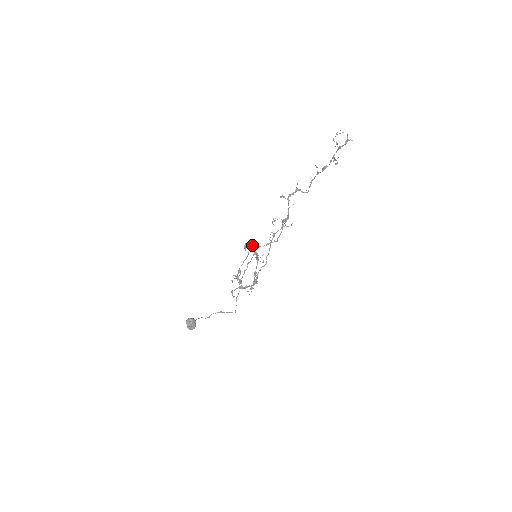
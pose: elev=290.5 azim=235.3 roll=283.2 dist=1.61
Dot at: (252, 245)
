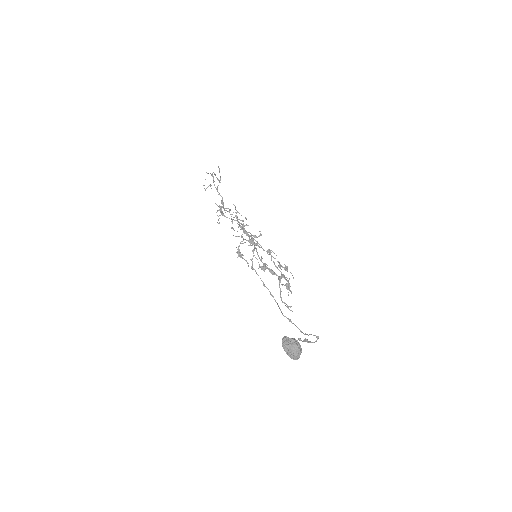
Dot at: occluded
